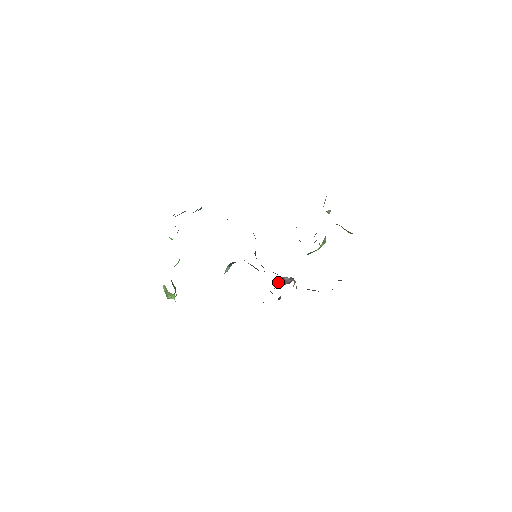
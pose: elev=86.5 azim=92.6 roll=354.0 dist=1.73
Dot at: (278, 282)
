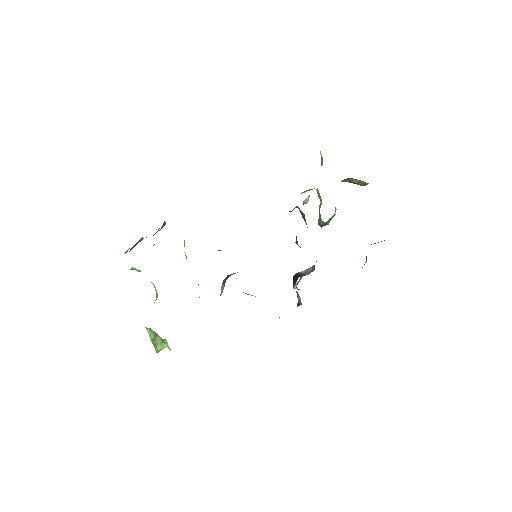
Dot at: (294, 279)
